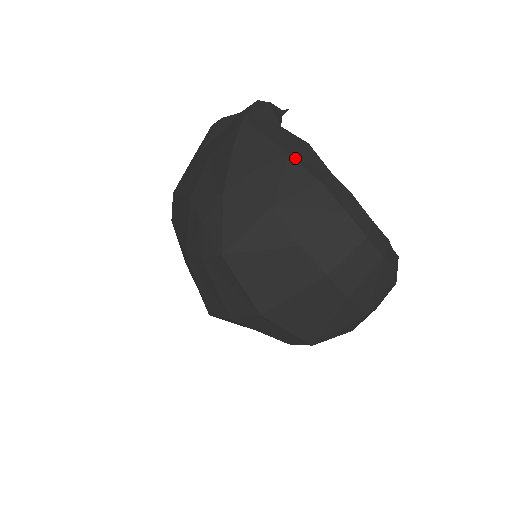
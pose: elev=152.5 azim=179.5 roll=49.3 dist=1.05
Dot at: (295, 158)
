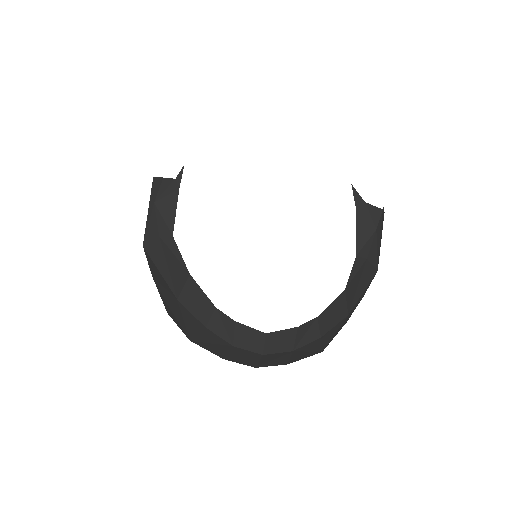
Dot at: (182, 303)
